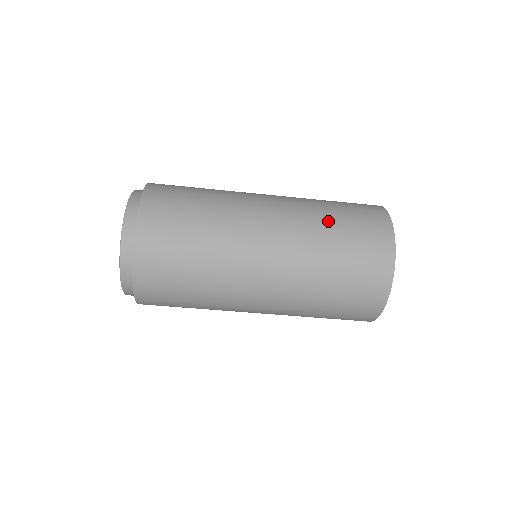
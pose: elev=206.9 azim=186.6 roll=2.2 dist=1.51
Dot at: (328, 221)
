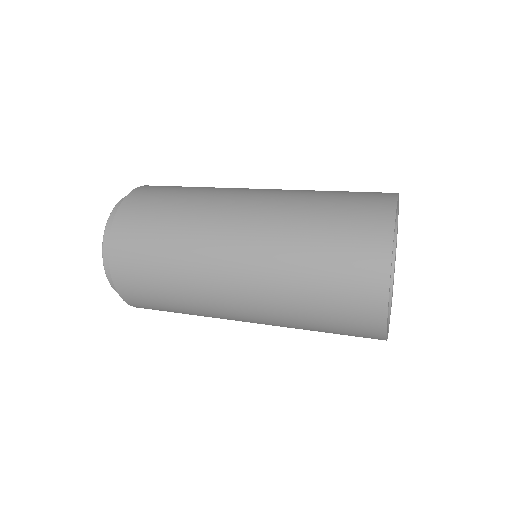
Dot at: (304, 244)
